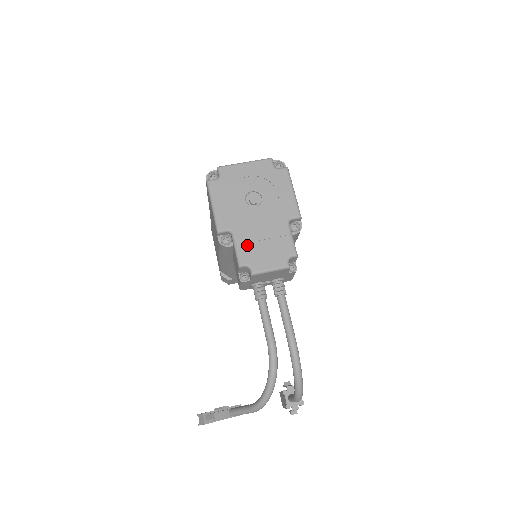
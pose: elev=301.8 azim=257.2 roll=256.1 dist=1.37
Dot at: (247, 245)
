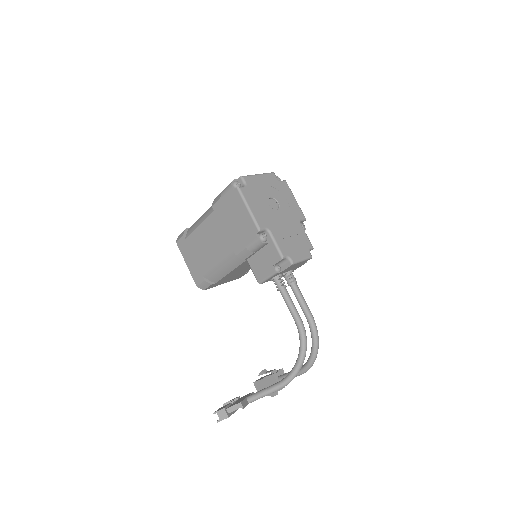
Dot at: (282, 241)
